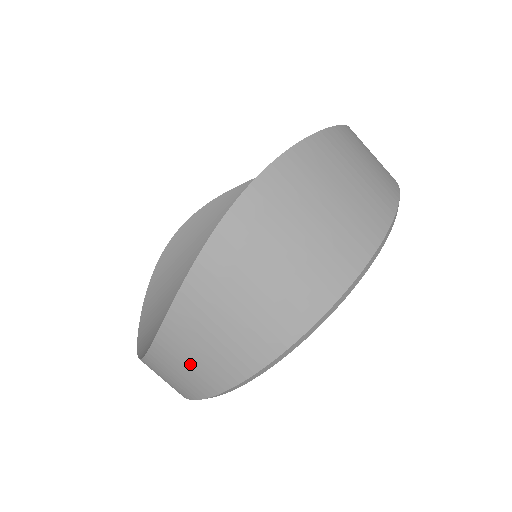
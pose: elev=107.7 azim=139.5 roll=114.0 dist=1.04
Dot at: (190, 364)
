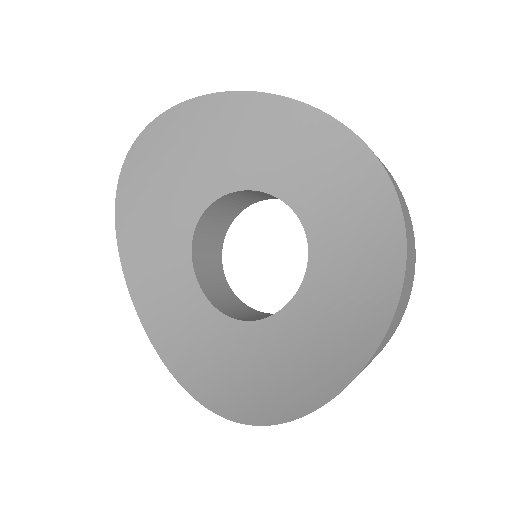
Dot at: occluded
